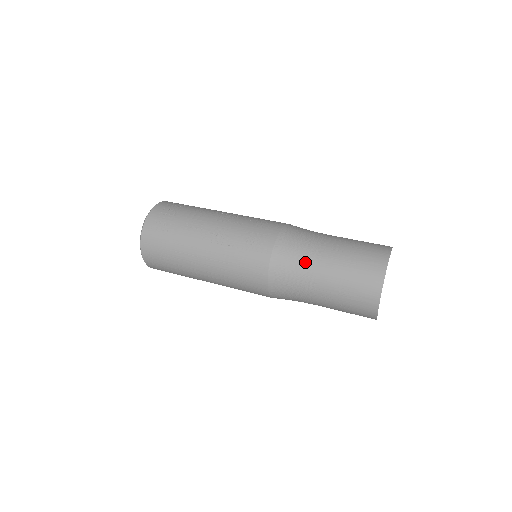
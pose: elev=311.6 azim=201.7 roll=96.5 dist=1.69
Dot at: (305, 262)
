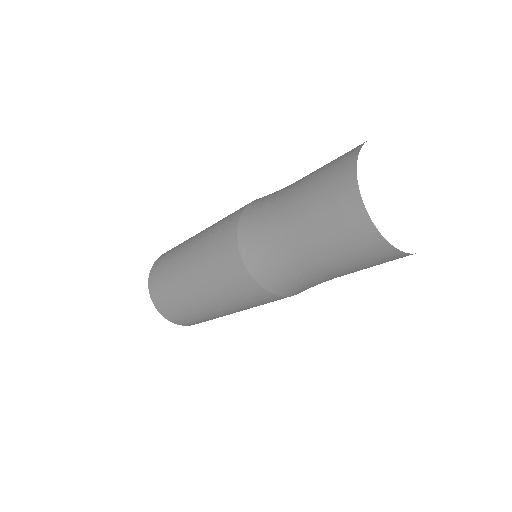
Dot at: (271, 206)
